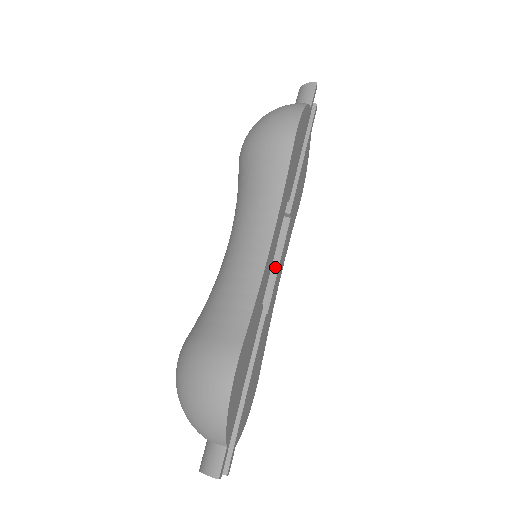
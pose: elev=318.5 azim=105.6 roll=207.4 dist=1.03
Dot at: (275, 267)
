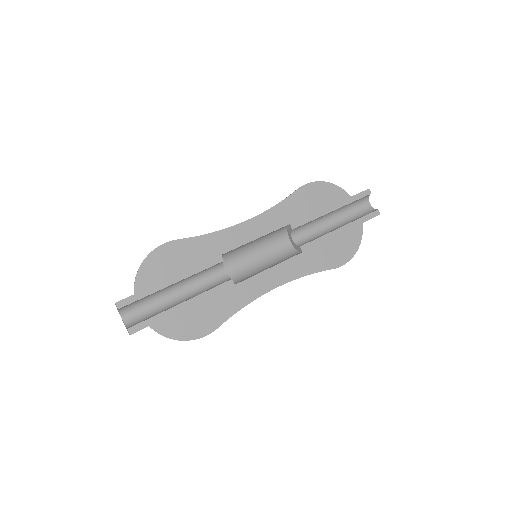
Dot at: (266, 269)
